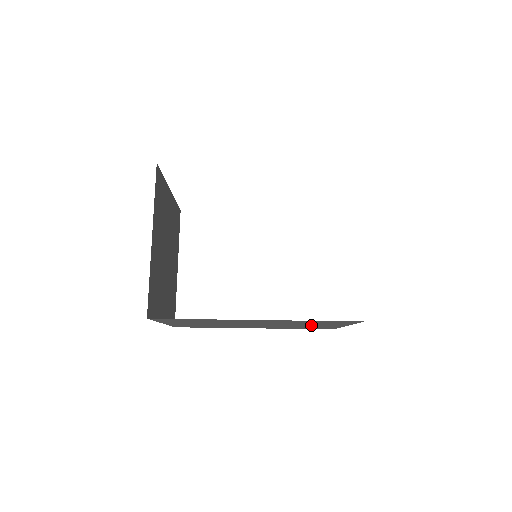
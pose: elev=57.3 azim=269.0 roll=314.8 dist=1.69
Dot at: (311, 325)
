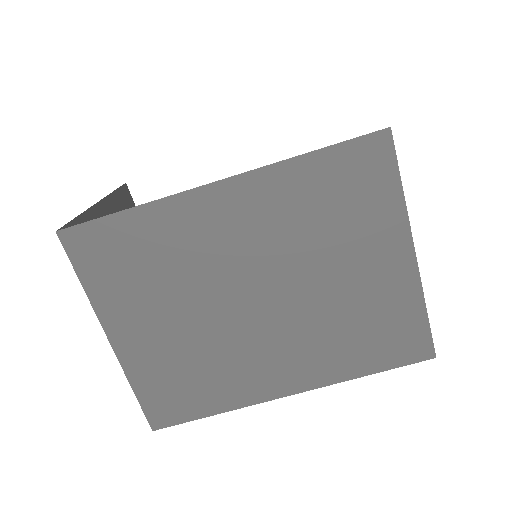
Dot at: (351, 269)
